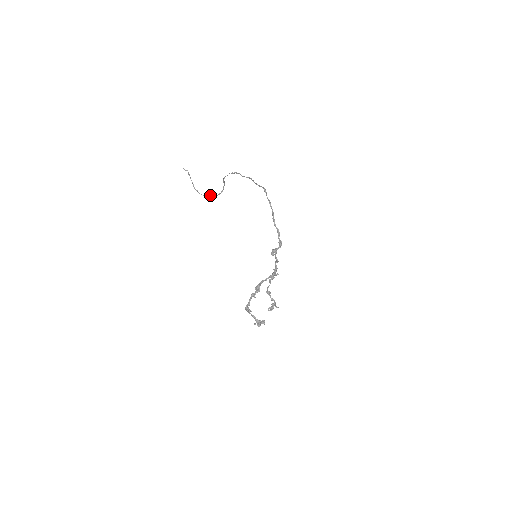
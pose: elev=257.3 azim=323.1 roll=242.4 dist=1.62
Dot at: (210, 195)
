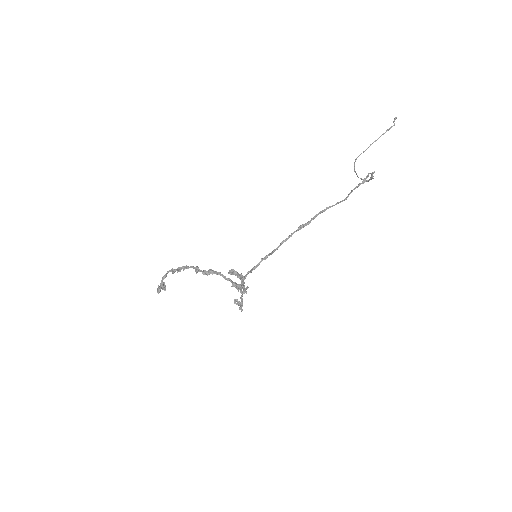
Dot at: occluded
